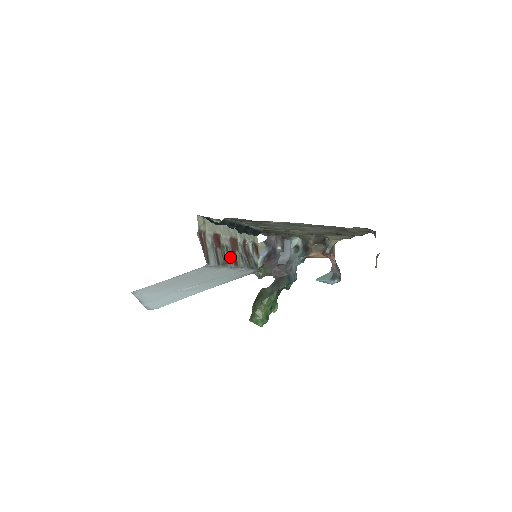
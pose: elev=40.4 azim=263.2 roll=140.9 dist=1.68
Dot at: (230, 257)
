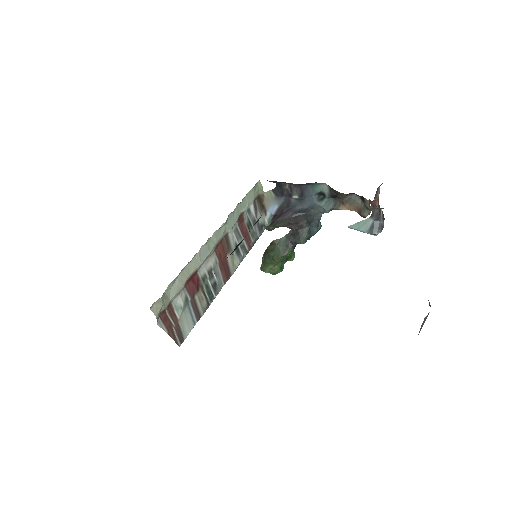
Dot at: (217, 280)
